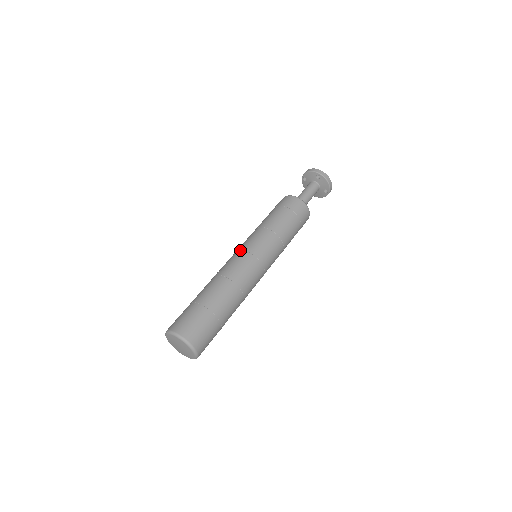
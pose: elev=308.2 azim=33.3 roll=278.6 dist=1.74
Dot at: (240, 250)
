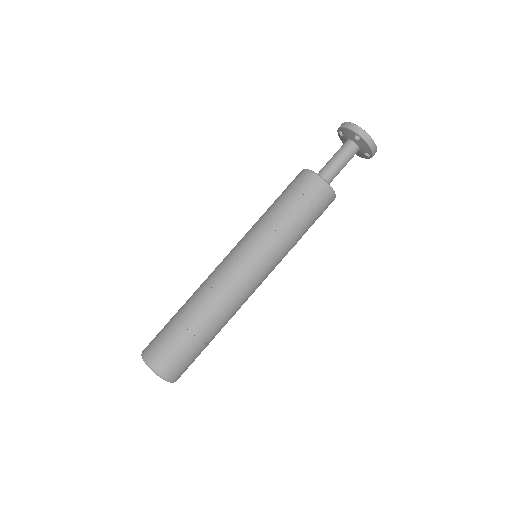
Dot at: (233, 256)
